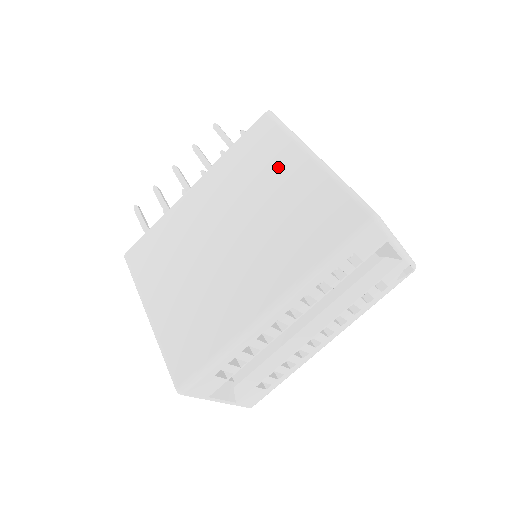
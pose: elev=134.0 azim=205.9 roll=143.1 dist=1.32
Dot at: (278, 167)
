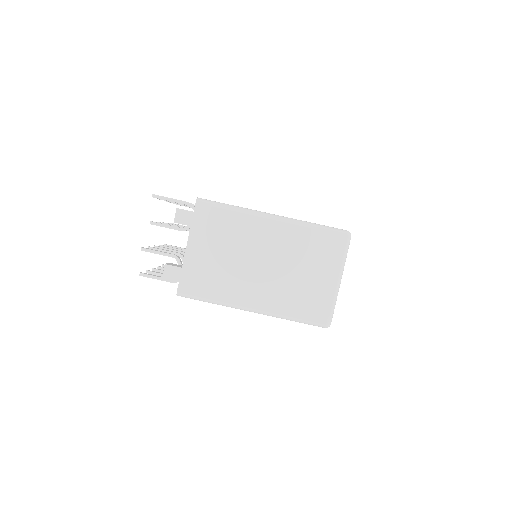
Dot at: occluded
